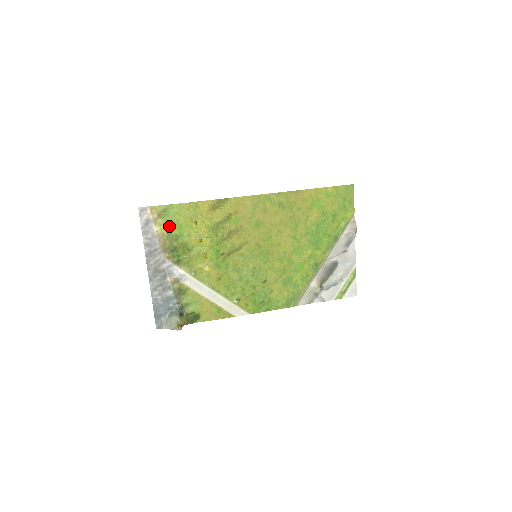
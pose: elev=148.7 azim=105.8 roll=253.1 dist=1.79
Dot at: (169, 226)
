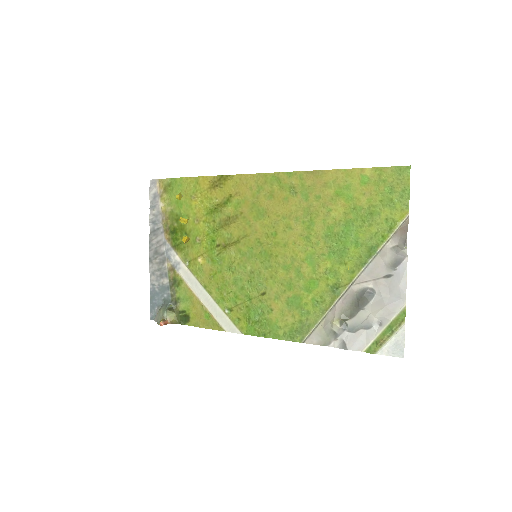
Dot at: (172, 203)
